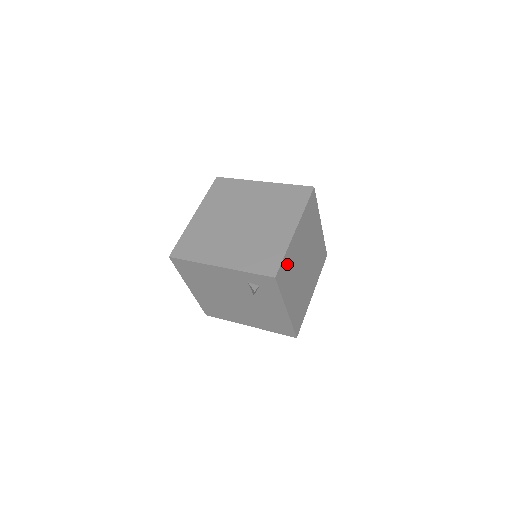
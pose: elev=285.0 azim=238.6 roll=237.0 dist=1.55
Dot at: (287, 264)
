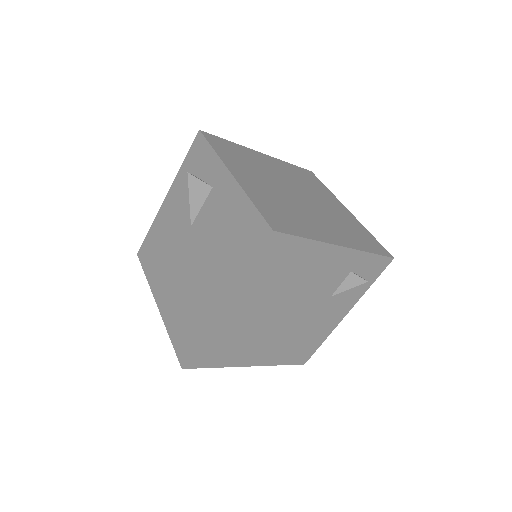
Dot at: occluded
